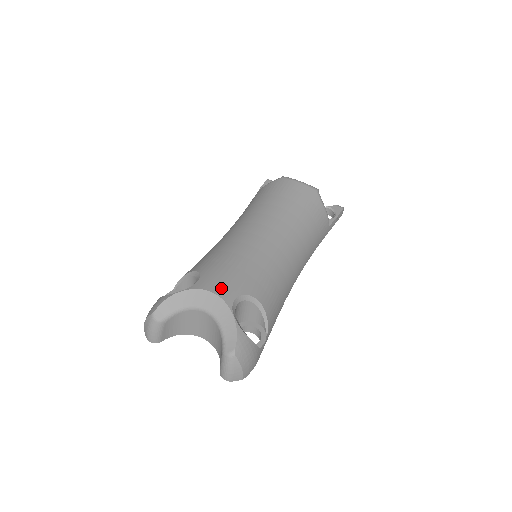
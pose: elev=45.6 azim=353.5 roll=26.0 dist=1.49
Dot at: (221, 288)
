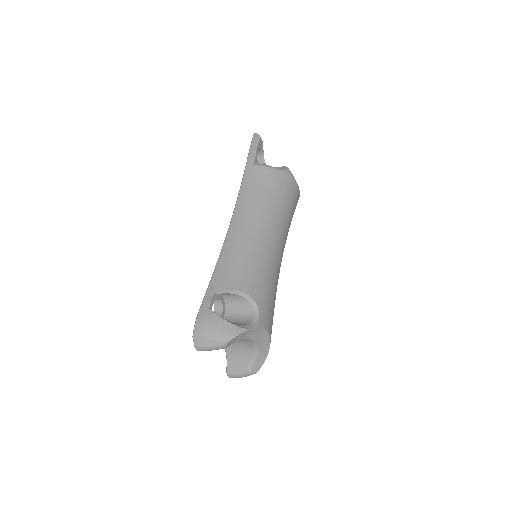
Dot at: (270, 326)
